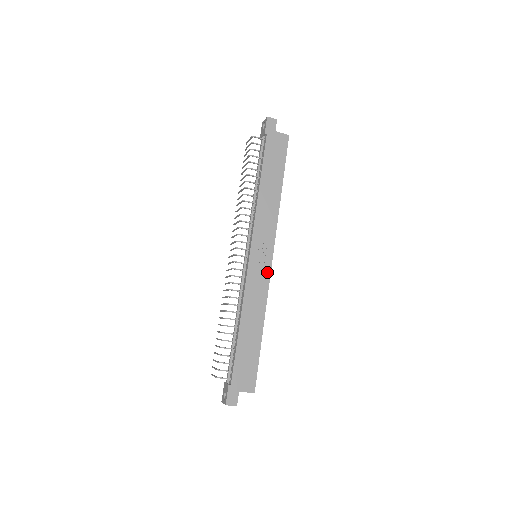
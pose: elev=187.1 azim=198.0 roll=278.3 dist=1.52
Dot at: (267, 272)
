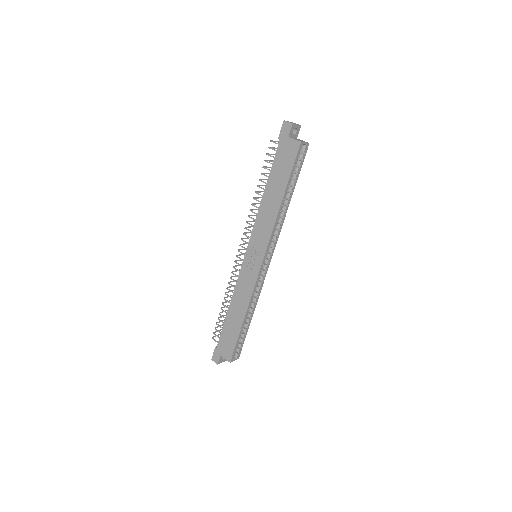
Dot at: (255, 274)
